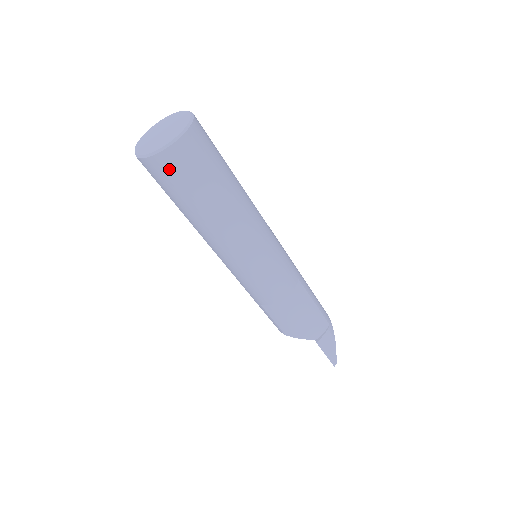
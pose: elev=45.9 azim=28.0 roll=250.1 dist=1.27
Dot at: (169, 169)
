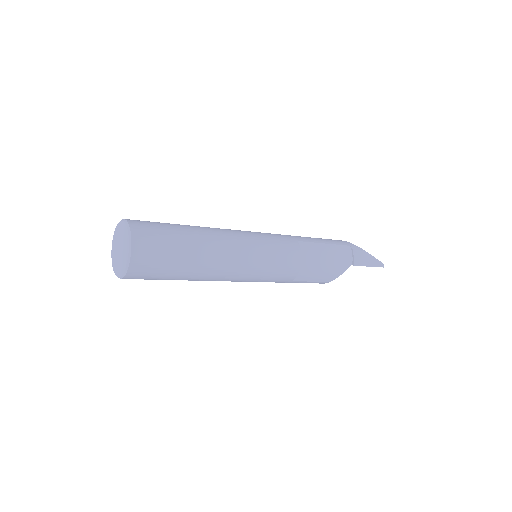
Dot at: (145, 265)
